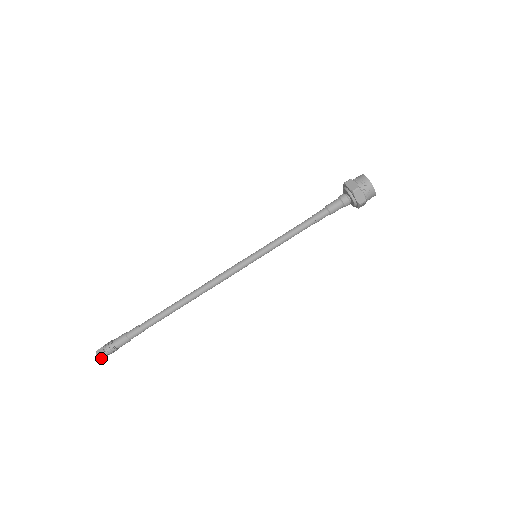
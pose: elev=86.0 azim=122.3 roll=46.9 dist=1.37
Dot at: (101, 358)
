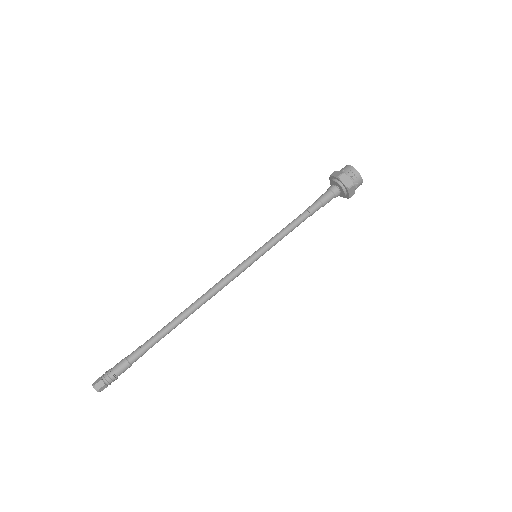
Dot at: (98, 389)
